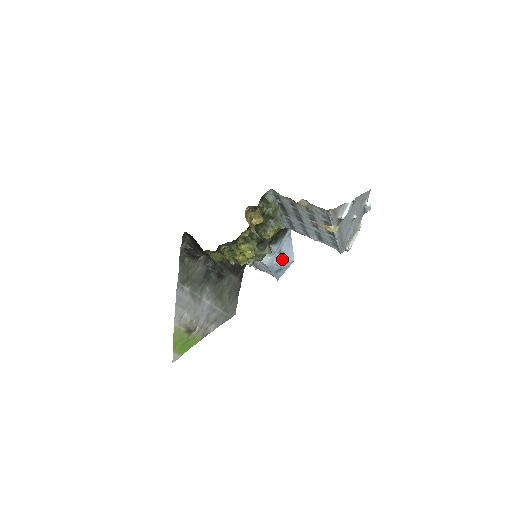
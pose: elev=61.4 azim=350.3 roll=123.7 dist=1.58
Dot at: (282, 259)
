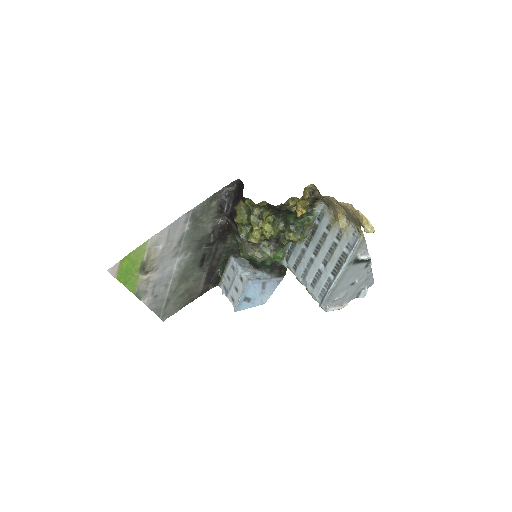
Dot at: (260, 290)
